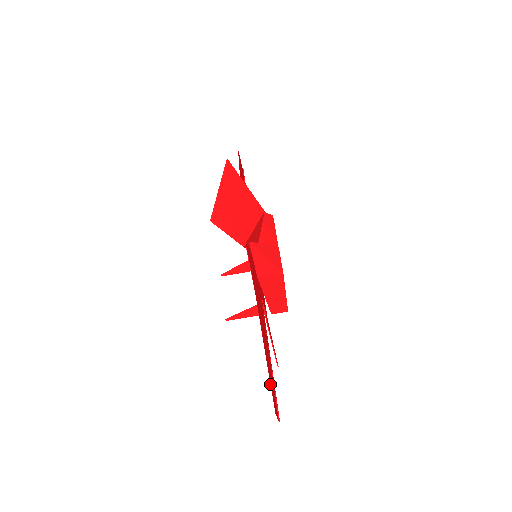
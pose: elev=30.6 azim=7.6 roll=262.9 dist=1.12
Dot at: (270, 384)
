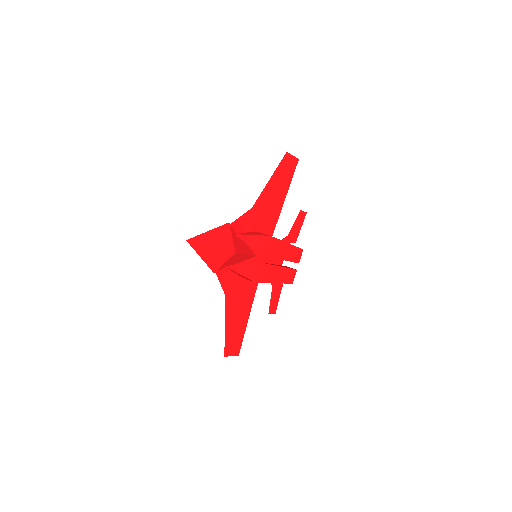
Dot at: occluded
